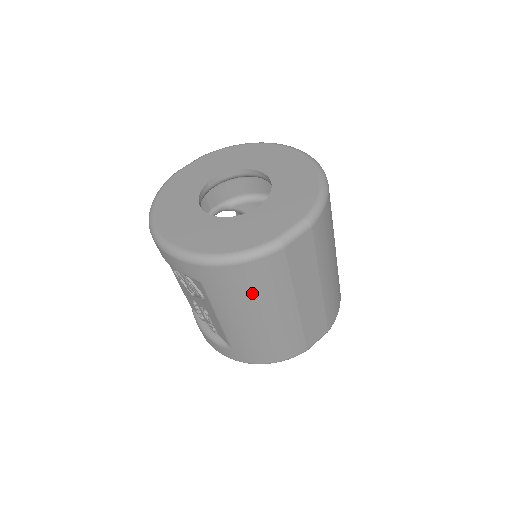
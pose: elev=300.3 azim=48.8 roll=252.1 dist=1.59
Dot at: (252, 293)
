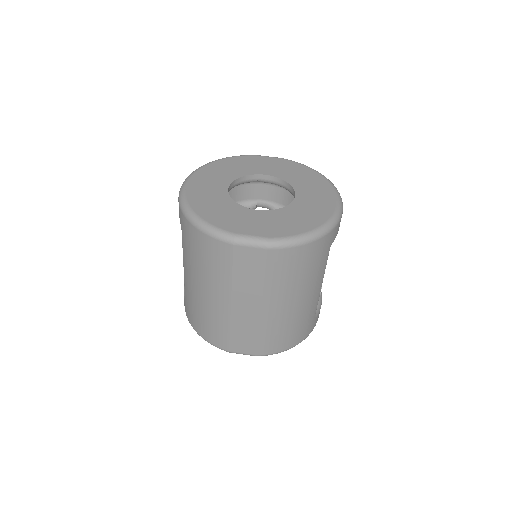
Dot at: (201, 262)
